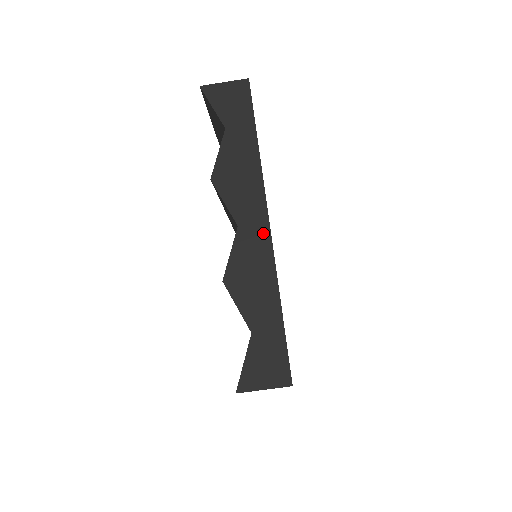
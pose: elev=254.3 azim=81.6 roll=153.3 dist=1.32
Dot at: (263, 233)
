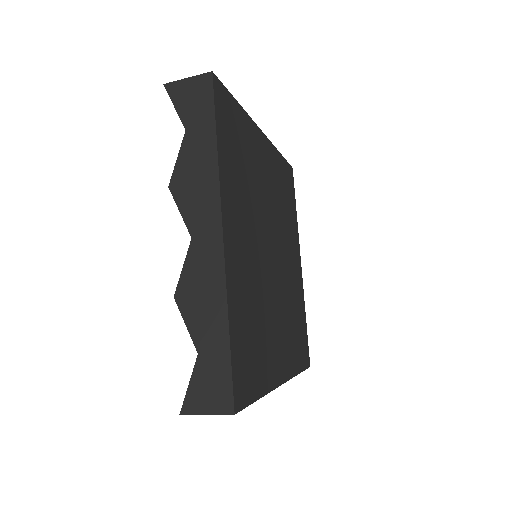
Dot at: (216, 247)
